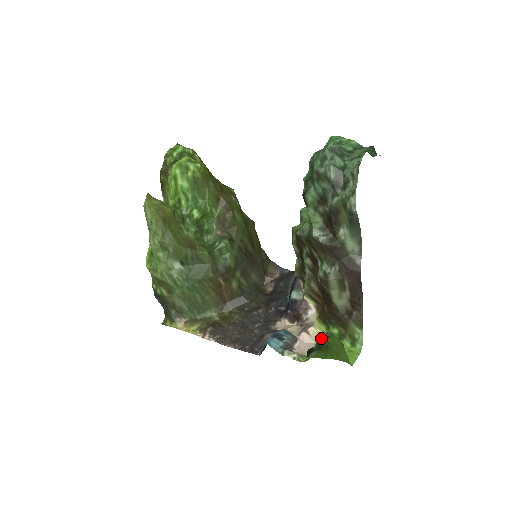
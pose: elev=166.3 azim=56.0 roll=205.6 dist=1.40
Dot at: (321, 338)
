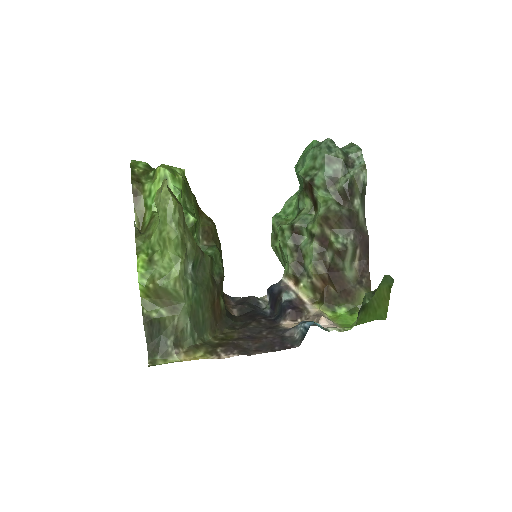
Dot at: (369, 292)
